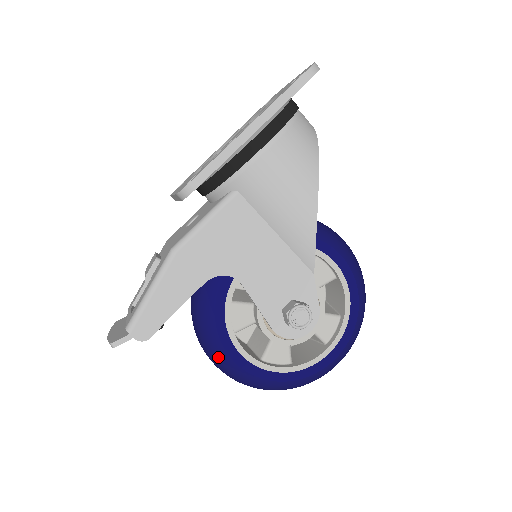
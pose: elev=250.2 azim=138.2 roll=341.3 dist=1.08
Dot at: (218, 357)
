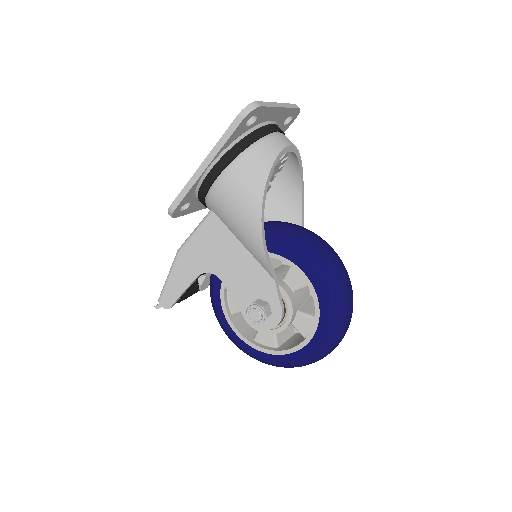
Dot at: (223, 329)
